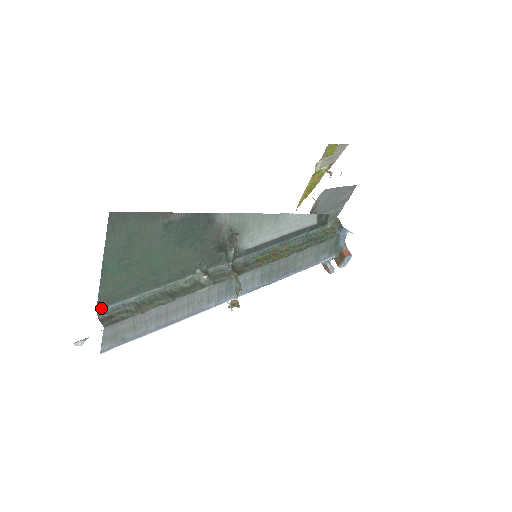
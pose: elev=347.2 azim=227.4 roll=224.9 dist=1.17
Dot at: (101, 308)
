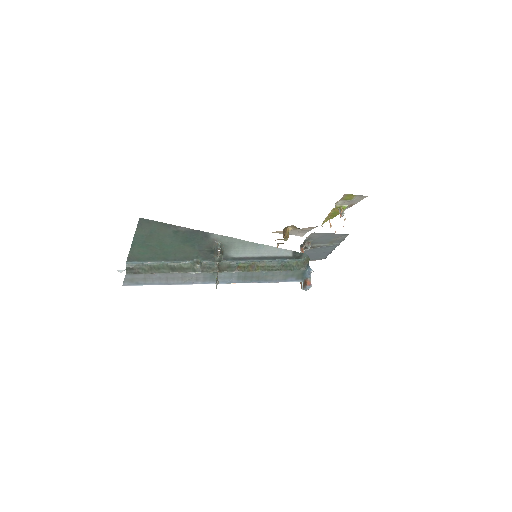
Dot at: (129, 262)
